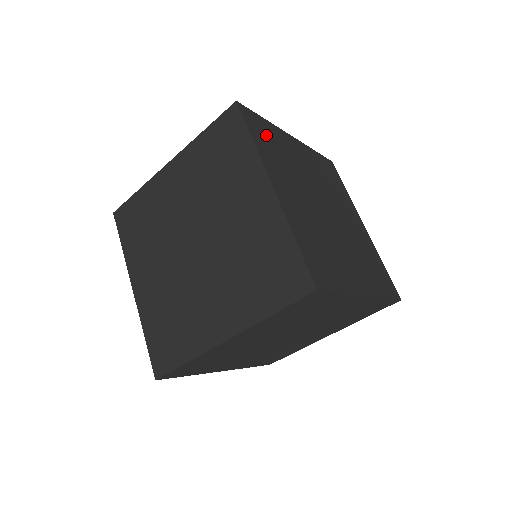
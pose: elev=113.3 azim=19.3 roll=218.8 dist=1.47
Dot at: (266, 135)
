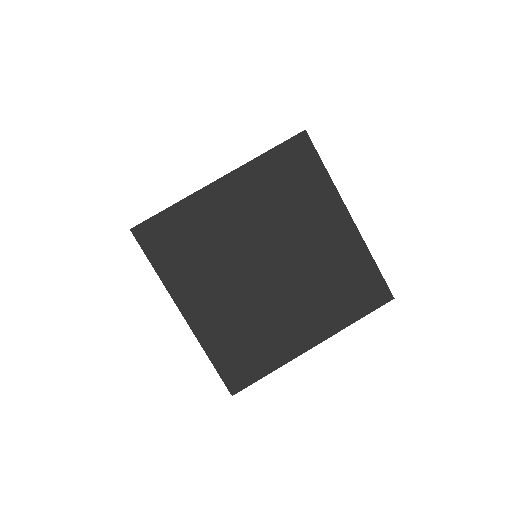
Dot at: occluded
